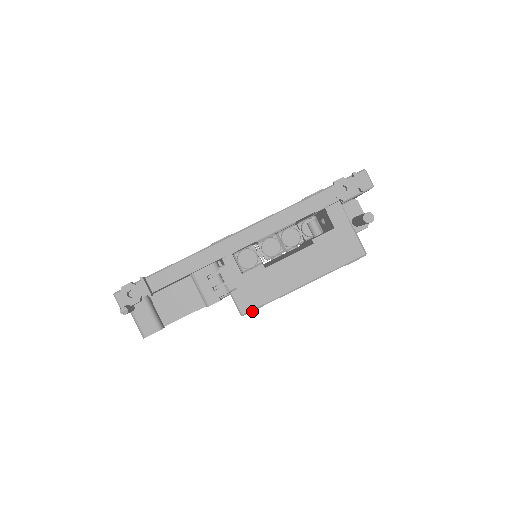
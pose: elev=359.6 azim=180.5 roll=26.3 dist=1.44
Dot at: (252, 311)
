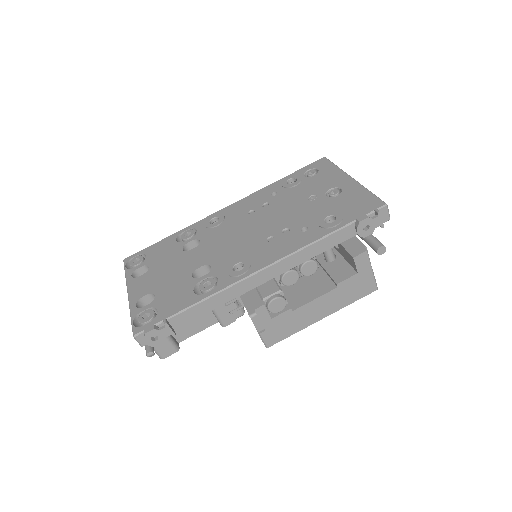
Dot at: occluded
